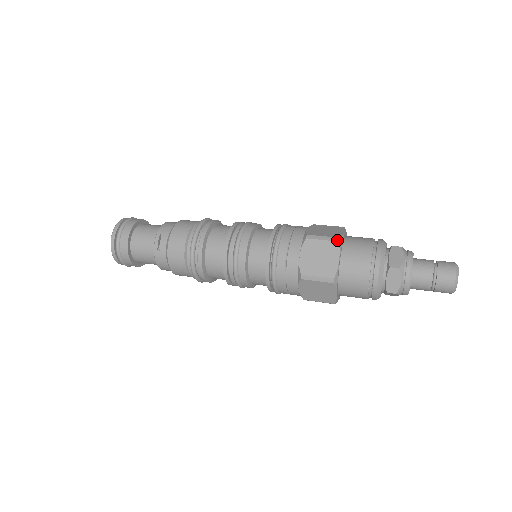
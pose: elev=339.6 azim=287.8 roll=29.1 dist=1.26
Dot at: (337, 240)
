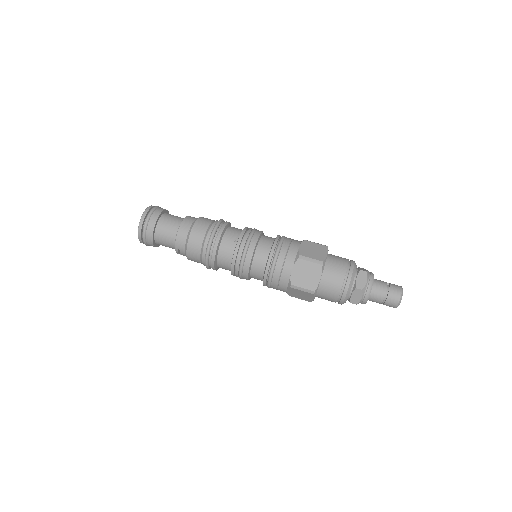
Dot at: (313, 293)
